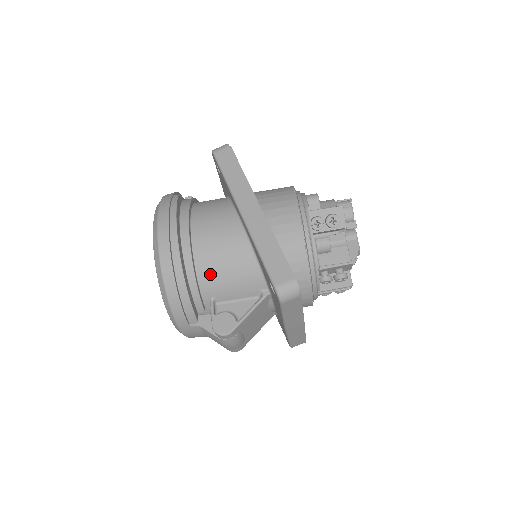
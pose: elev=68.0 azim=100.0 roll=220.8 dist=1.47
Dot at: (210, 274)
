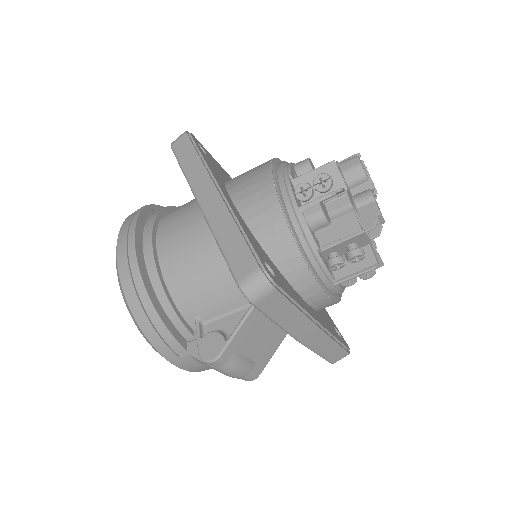
Dot at: (184, 288)
